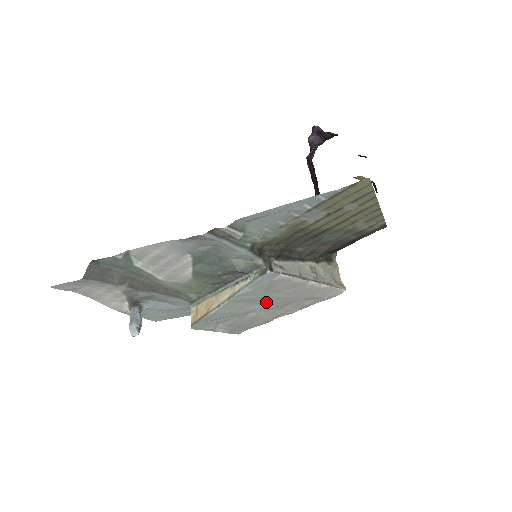
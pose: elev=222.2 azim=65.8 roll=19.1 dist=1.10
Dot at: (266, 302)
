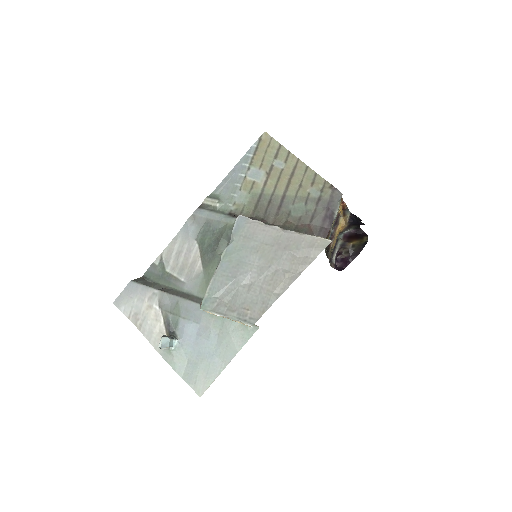
Dot at: (256, 260)
